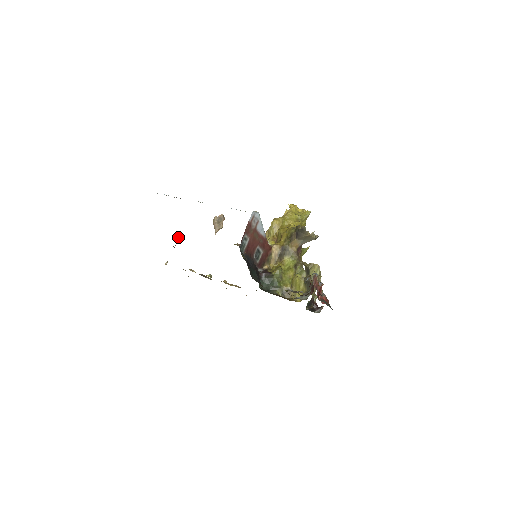
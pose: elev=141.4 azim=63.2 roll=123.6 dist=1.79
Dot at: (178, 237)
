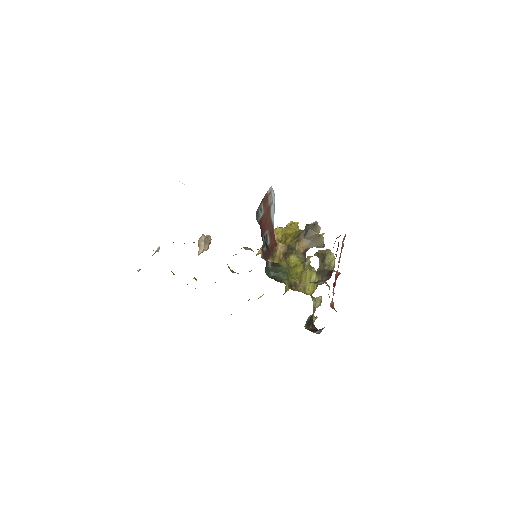
Dot at: (156, 250)
